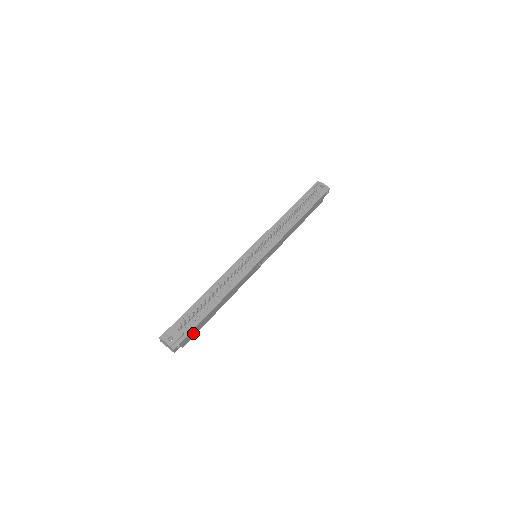
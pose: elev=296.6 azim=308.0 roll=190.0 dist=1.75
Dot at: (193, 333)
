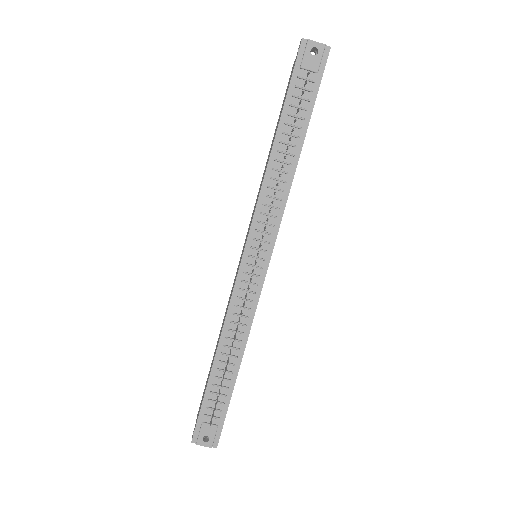
Dot at: occluded
